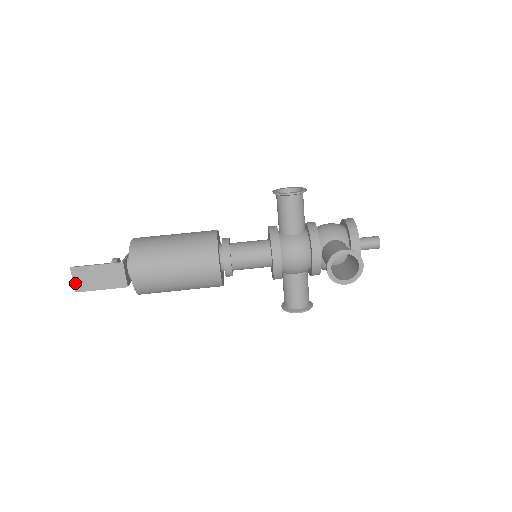
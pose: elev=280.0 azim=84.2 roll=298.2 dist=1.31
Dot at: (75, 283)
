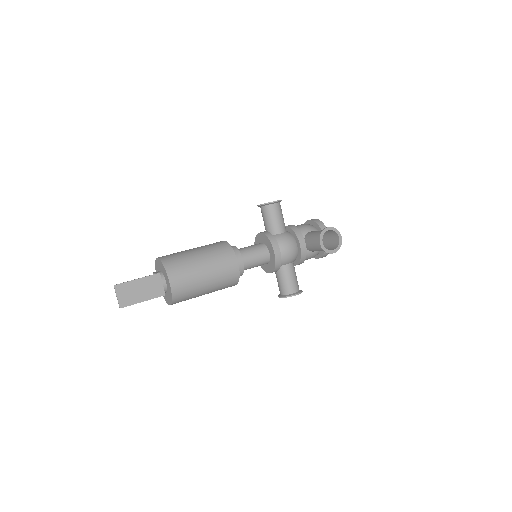
Dot at: (119, 299)
